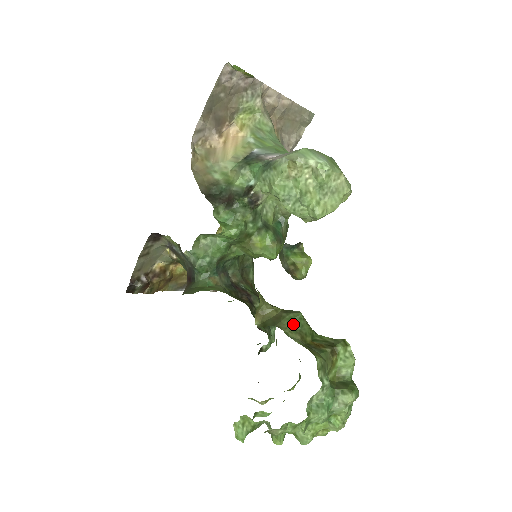
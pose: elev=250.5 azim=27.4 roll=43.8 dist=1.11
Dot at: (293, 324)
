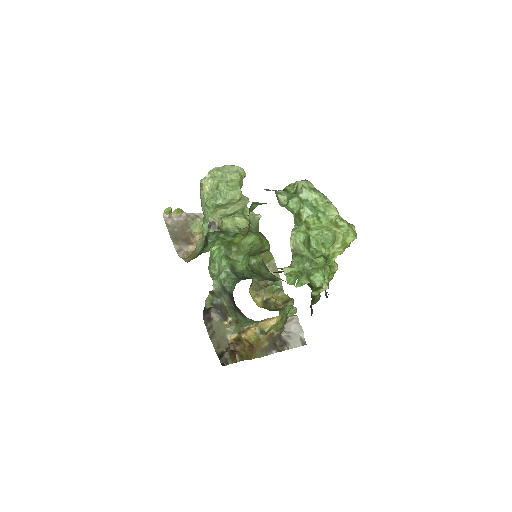
Dot at: (252, 208)
